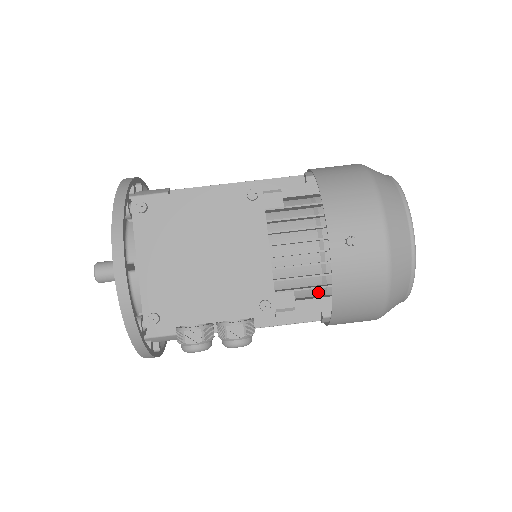
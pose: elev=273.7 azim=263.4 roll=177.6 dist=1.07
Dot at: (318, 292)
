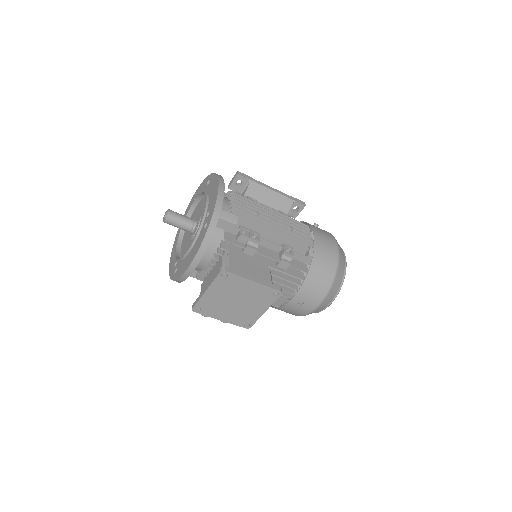
Dot at: occluded
